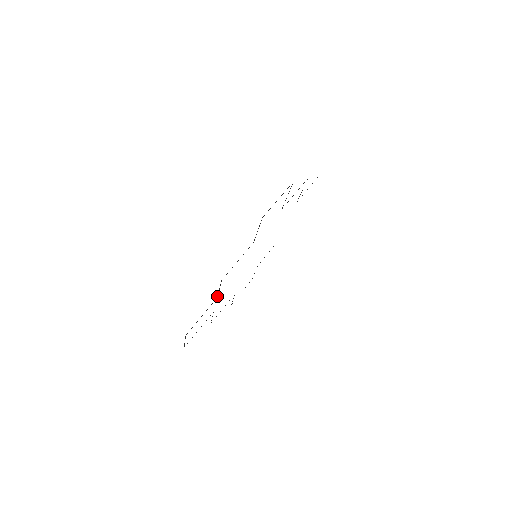
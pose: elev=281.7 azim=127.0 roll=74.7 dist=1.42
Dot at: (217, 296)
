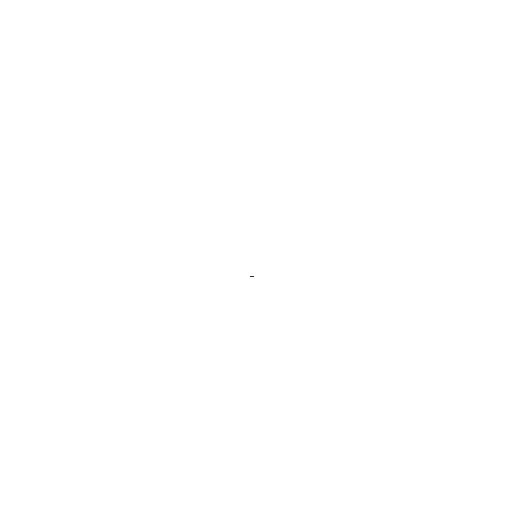
Dot at: occluded
